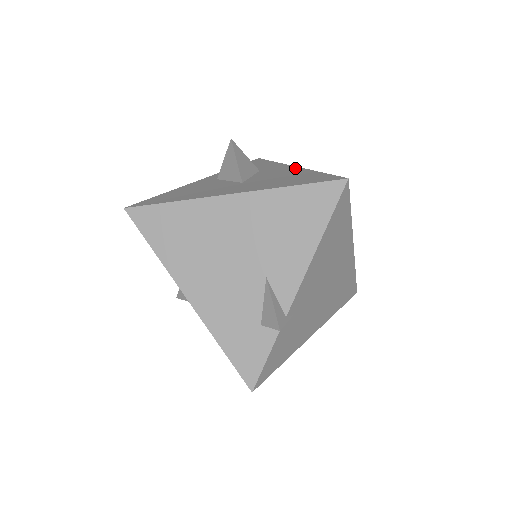
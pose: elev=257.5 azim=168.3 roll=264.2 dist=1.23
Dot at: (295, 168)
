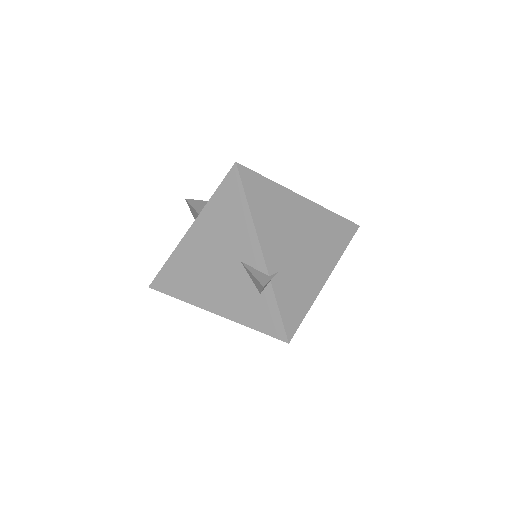
Dot at: occluded
